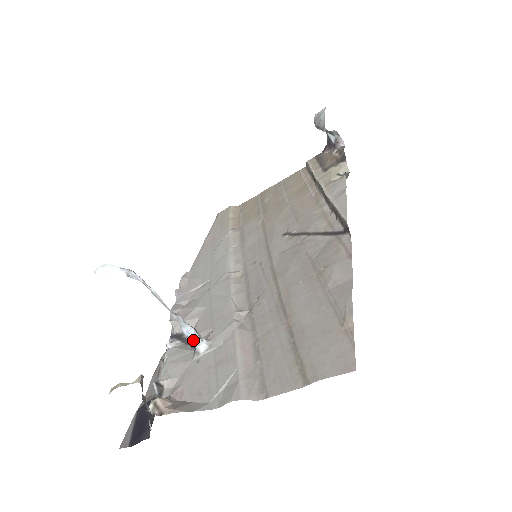
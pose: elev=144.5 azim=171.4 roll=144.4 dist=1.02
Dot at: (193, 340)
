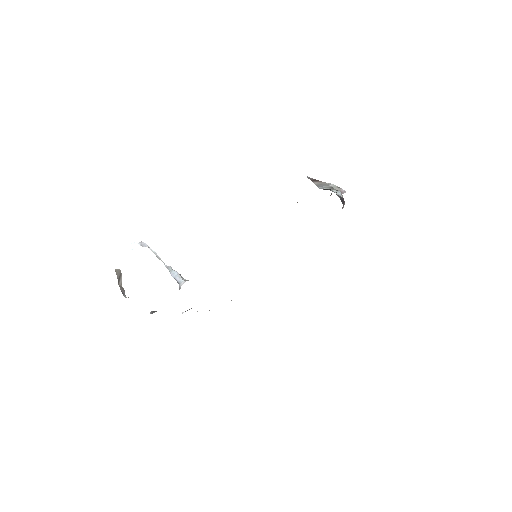
Dot at: (177, 279)
